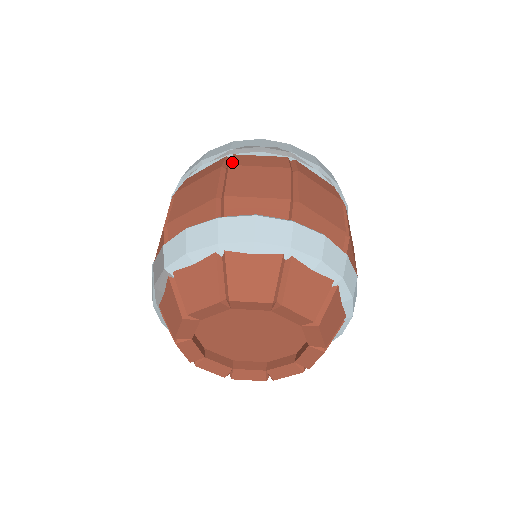
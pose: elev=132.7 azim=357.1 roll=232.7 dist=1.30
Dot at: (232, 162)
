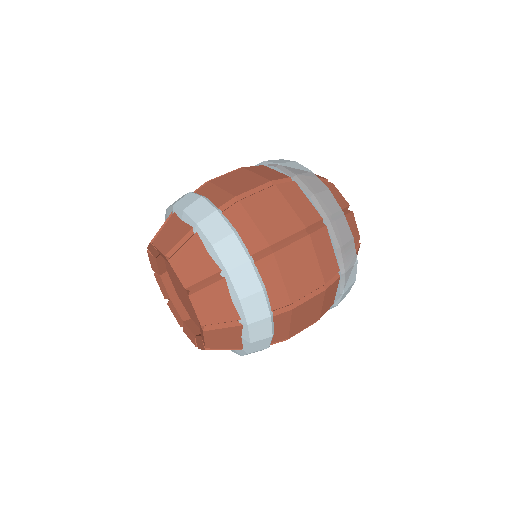
Dot at: (281, 185)
